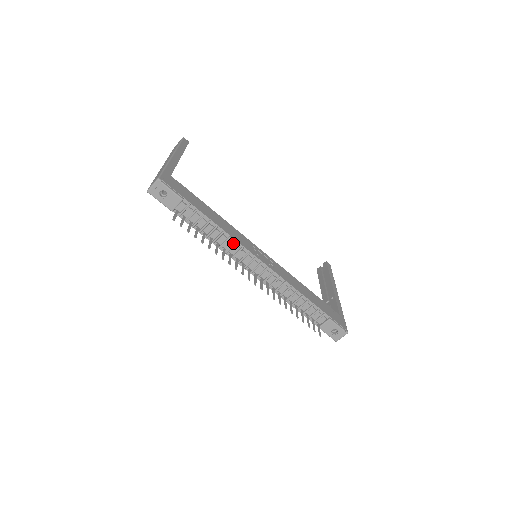
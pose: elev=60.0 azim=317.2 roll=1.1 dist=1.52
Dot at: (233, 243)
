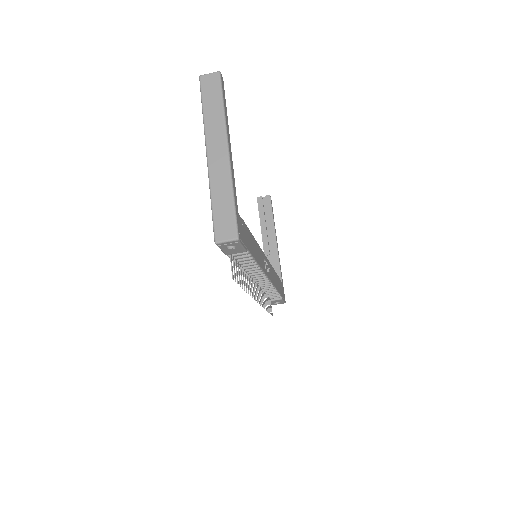
Dot at: (258, 270)
